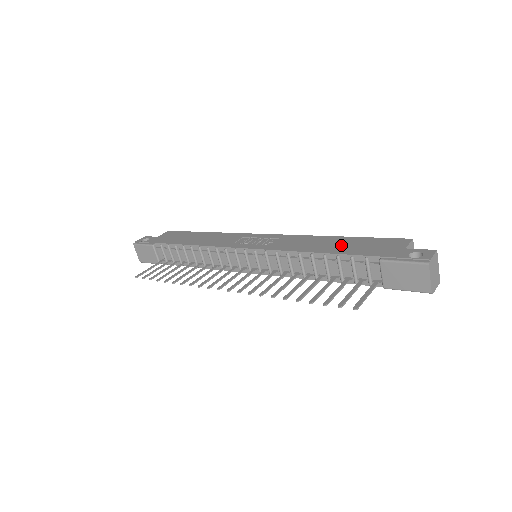
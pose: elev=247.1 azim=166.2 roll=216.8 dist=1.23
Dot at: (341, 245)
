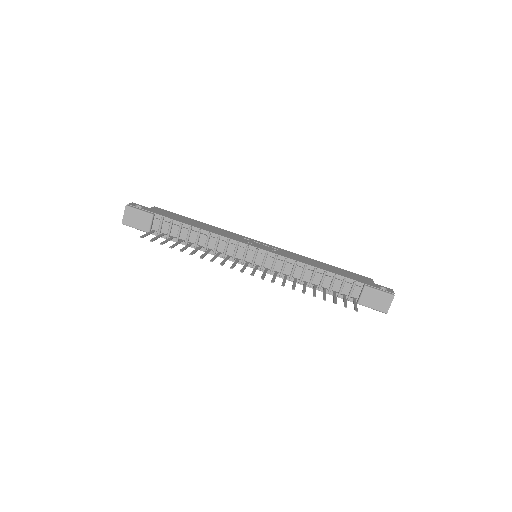
Dot at: (332, 269)
